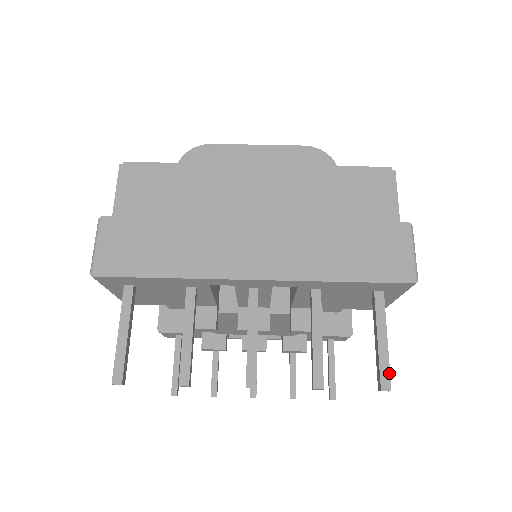
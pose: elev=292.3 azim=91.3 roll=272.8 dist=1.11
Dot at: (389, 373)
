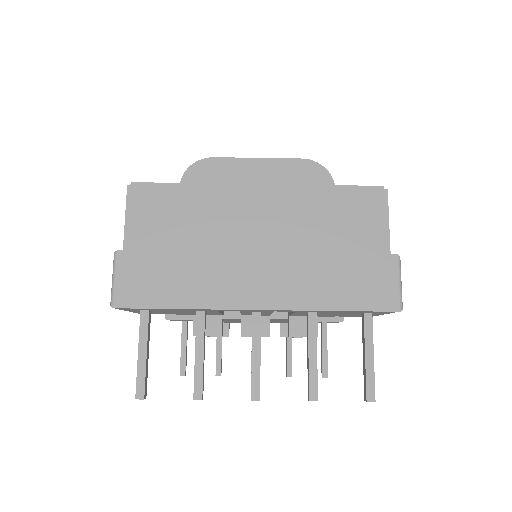
Dot at: (374, 387)
